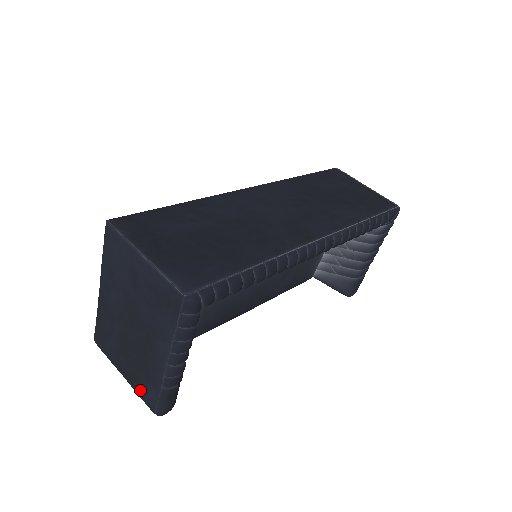
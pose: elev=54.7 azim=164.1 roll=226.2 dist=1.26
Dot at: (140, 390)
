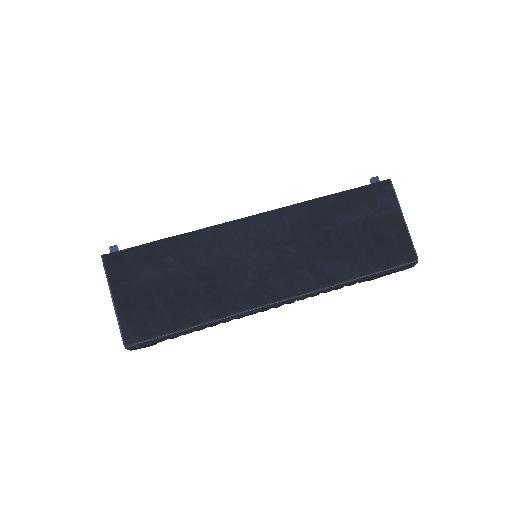
Dot at: occluded
